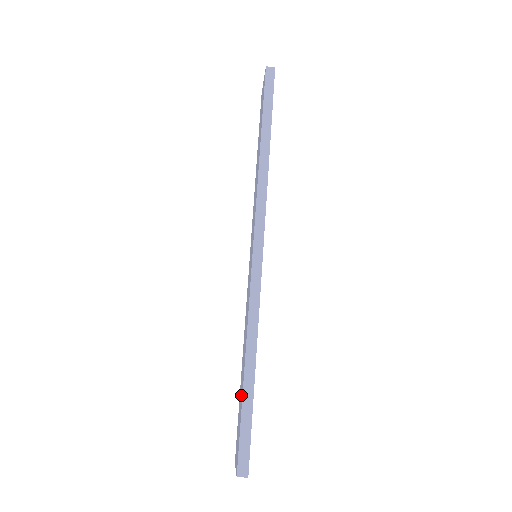
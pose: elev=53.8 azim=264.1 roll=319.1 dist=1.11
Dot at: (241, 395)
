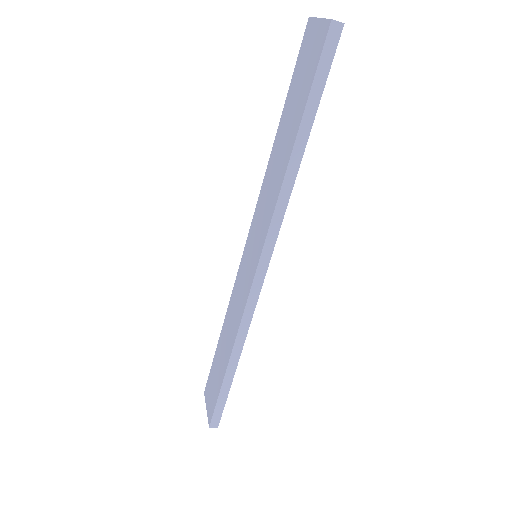
Dot at: (220, 371)
